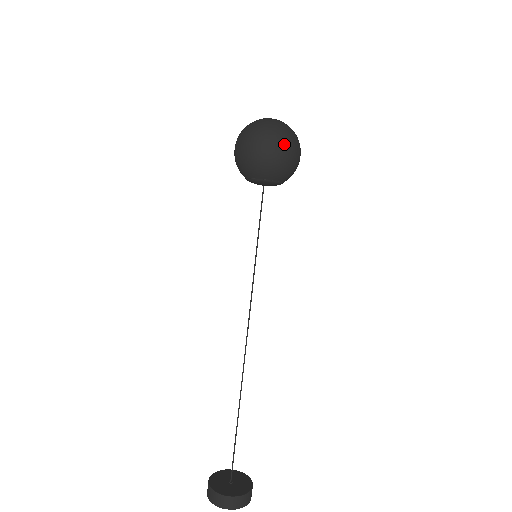
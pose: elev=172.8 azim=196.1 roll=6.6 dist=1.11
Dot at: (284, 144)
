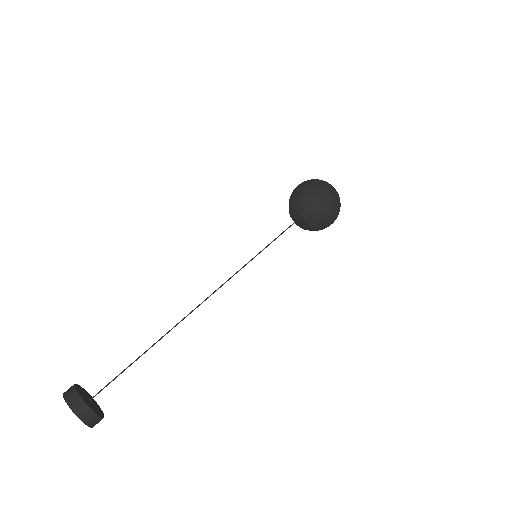
Dot at: (320, 188)
